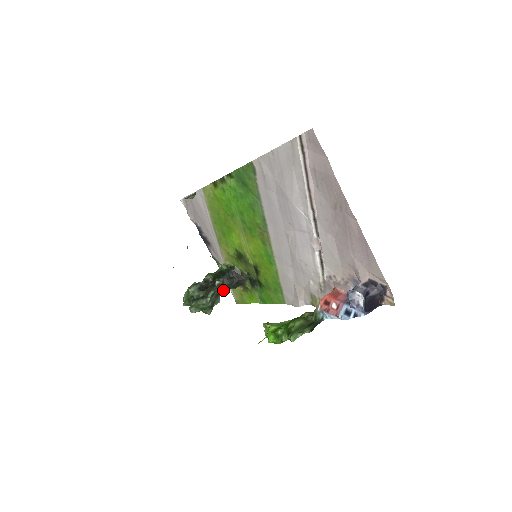
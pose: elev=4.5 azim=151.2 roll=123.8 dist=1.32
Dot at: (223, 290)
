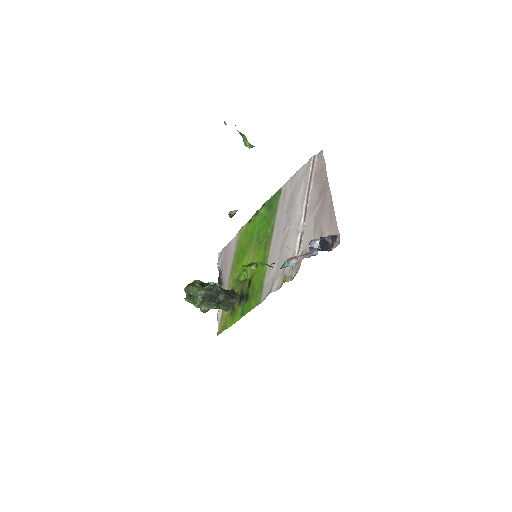
Dot at: (216, 301)
